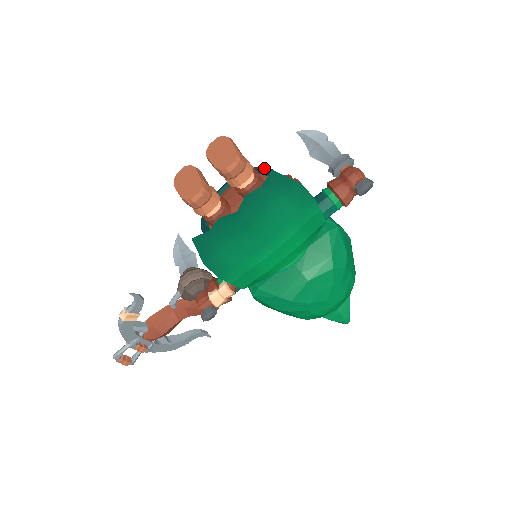
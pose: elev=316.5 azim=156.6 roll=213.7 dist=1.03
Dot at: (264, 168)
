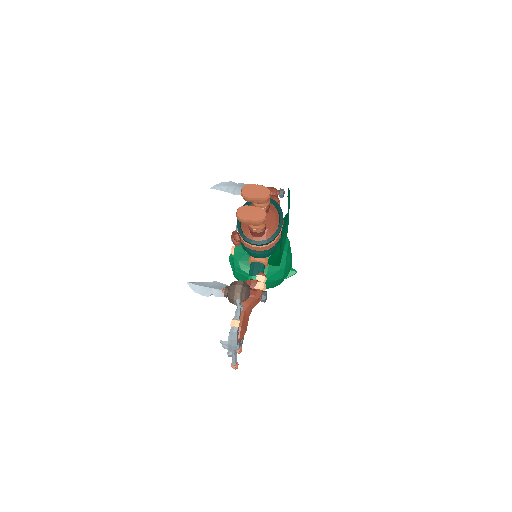
Dot at: occluded
